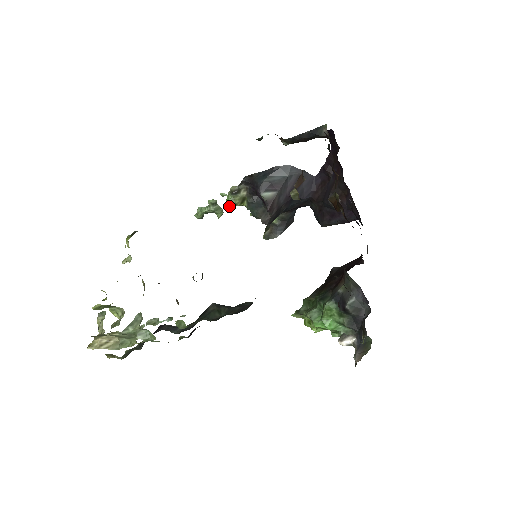
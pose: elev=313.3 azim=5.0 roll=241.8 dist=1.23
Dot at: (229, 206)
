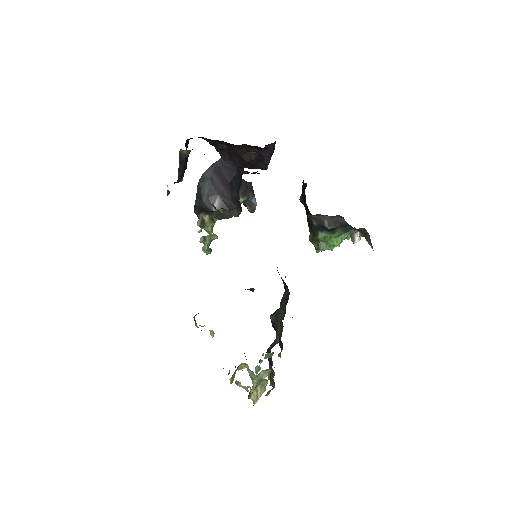
Dot at: (211, 232)
